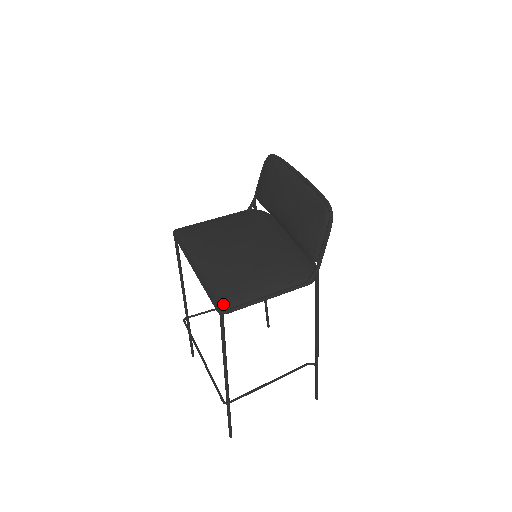
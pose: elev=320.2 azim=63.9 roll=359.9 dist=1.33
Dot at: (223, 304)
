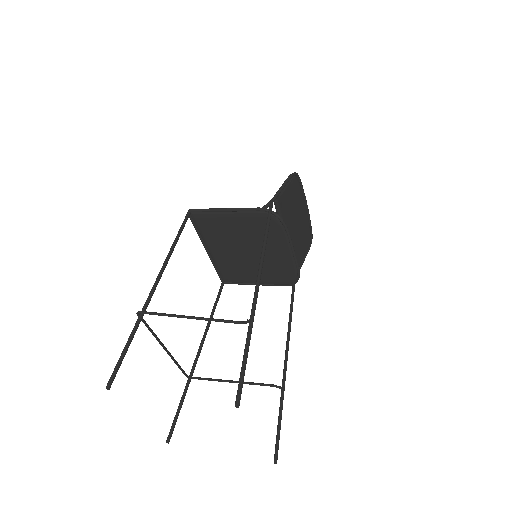
Dot at: occluded
